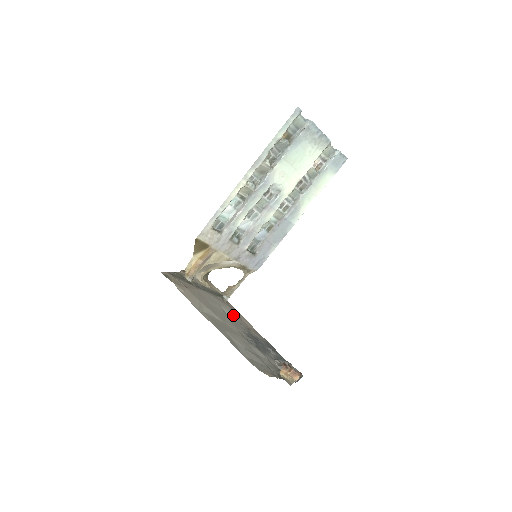
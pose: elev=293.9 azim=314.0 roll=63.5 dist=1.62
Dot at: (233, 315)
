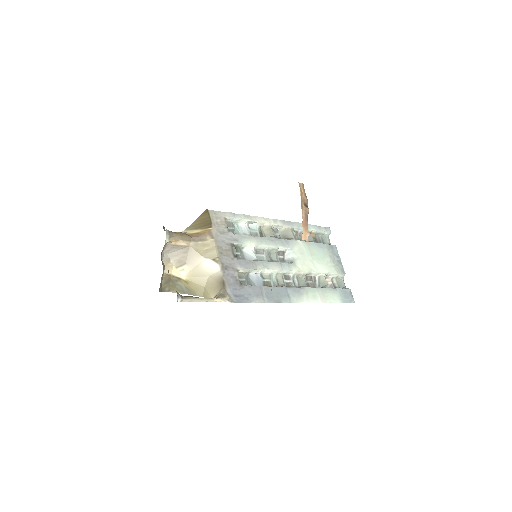
Dot at: occluded
